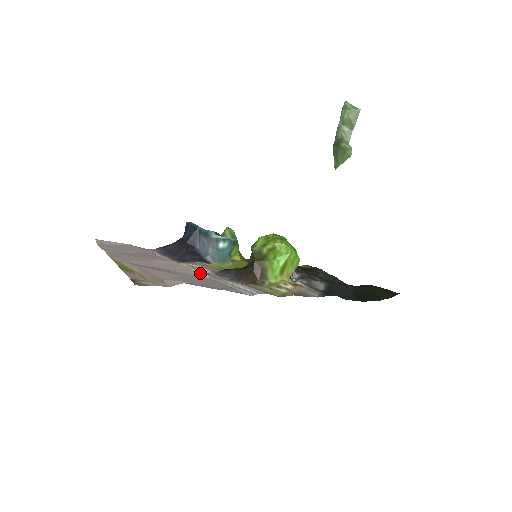
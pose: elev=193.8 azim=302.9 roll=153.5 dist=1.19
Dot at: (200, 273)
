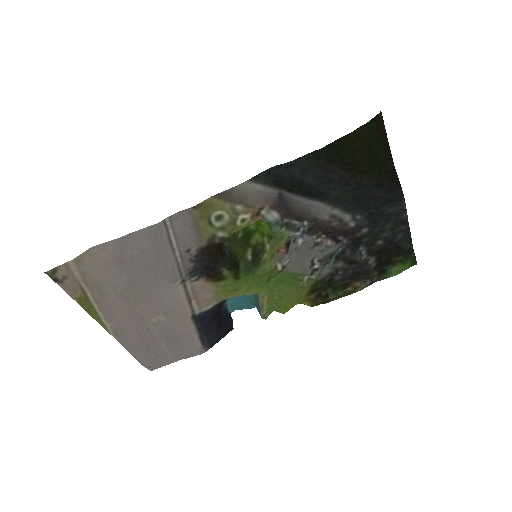
Dot at: (181, 290)
